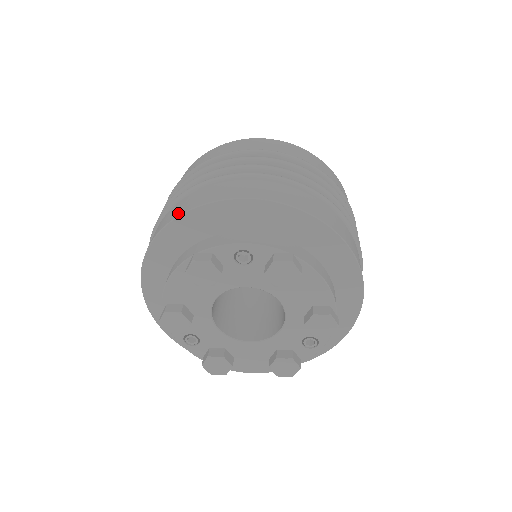
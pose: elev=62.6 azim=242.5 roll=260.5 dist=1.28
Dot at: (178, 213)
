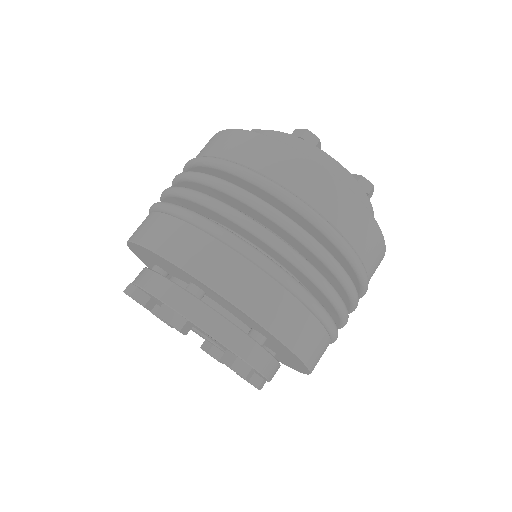
Dot at: (181, 261)
